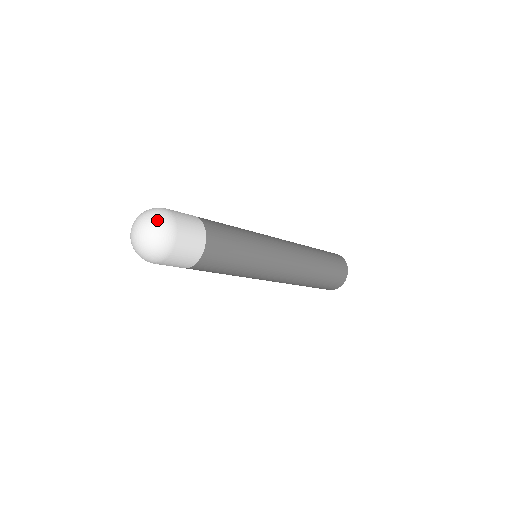
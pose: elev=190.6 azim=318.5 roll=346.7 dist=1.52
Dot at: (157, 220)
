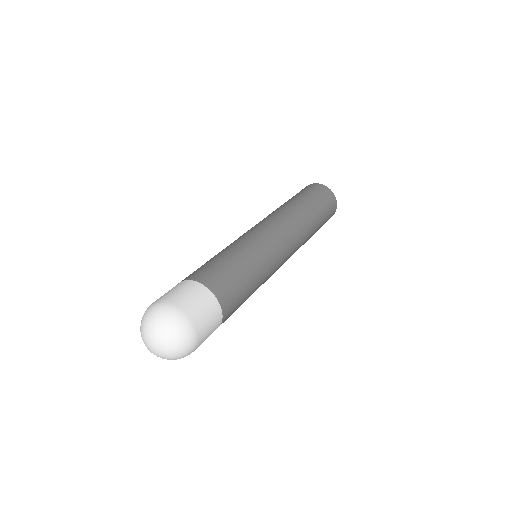
Dot at: (164, 323)
